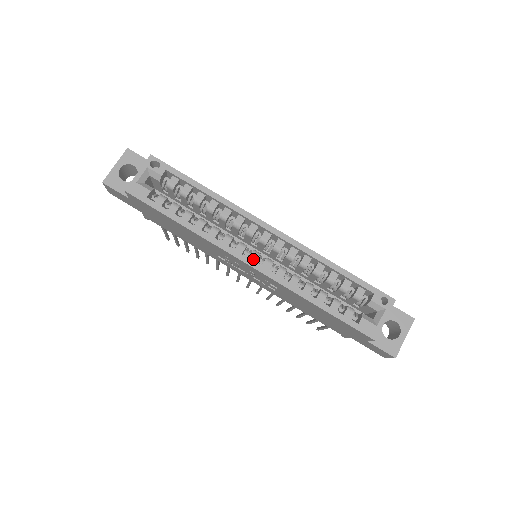
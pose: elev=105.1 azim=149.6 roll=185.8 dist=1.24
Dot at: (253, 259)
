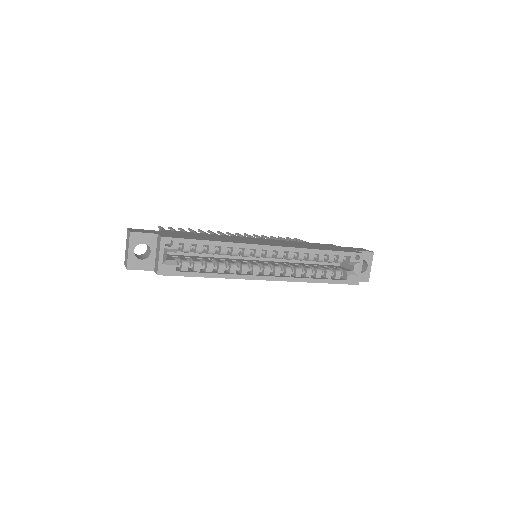
Dot at: (267, 273)
